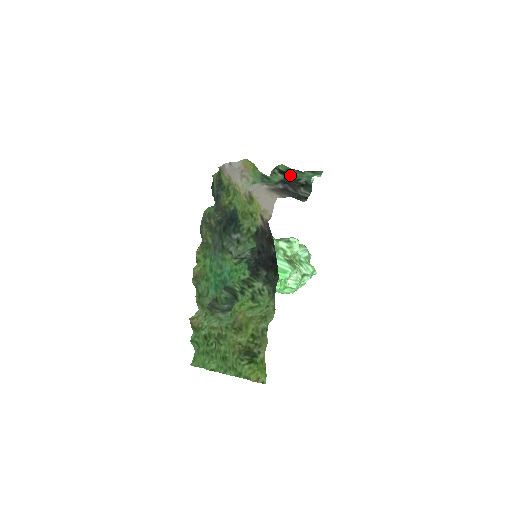
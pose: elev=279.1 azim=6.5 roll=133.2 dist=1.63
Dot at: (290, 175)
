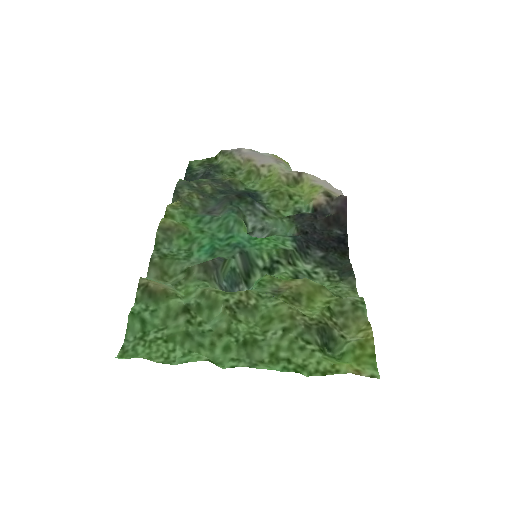
Dot at: occluded
